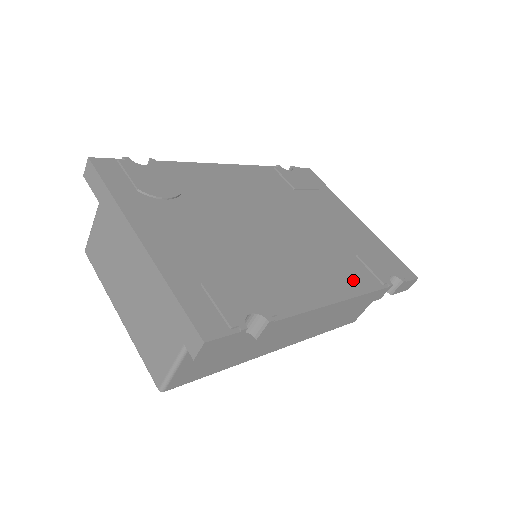
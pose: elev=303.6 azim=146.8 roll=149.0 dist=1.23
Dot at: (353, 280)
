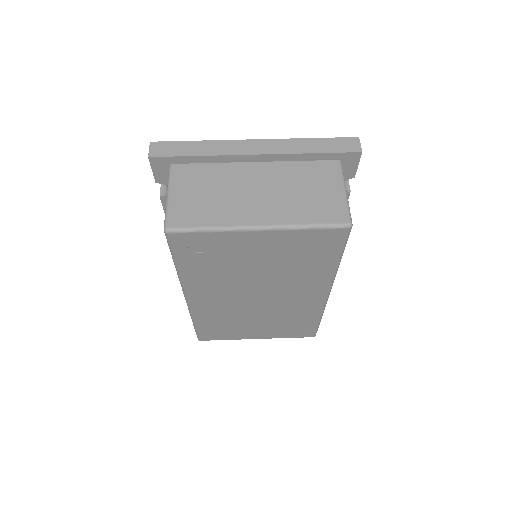
Dot at: occluded
